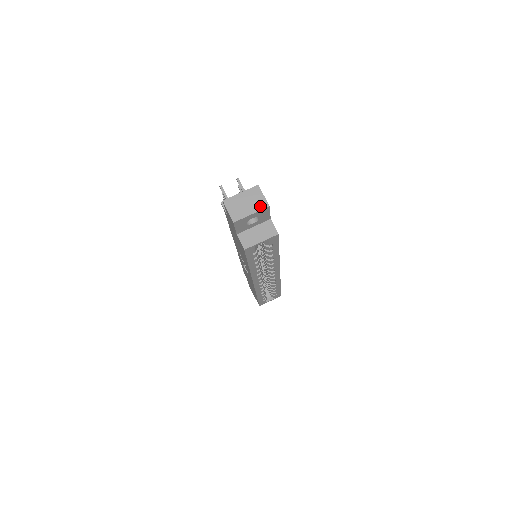
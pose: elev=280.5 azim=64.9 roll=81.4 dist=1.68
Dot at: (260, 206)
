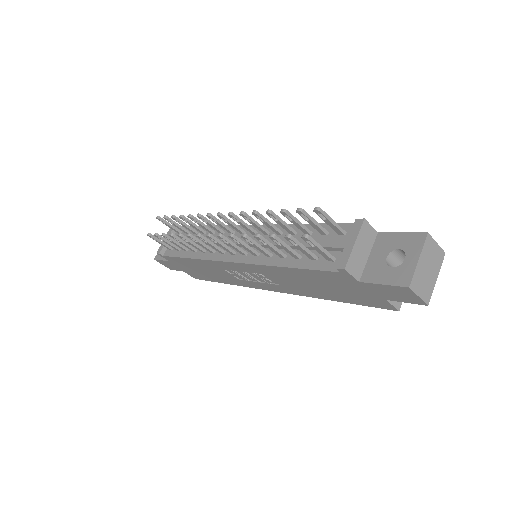
Dot at: (439, 261)
